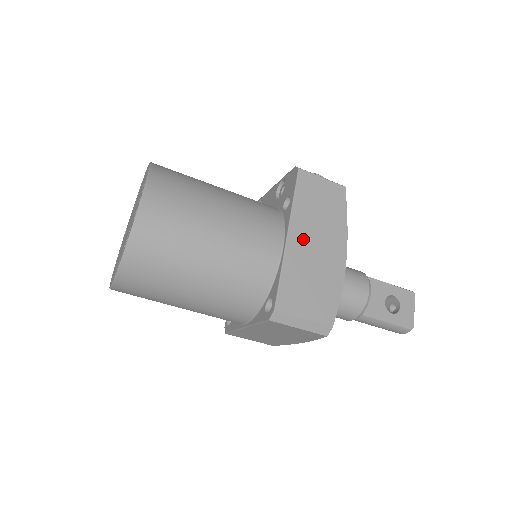
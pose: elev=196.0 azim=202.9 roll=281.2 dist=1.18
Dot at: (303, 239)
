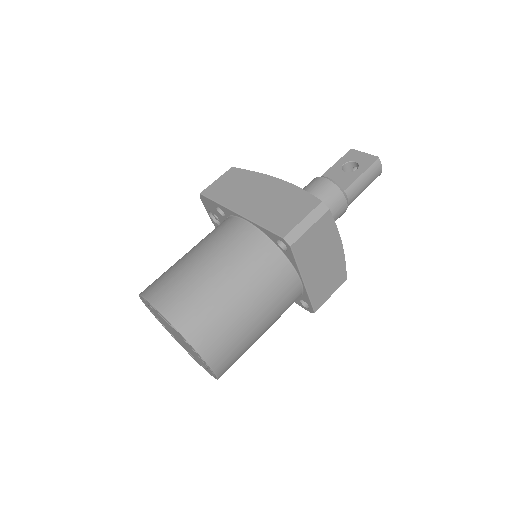
Dot at: (247, 204)
